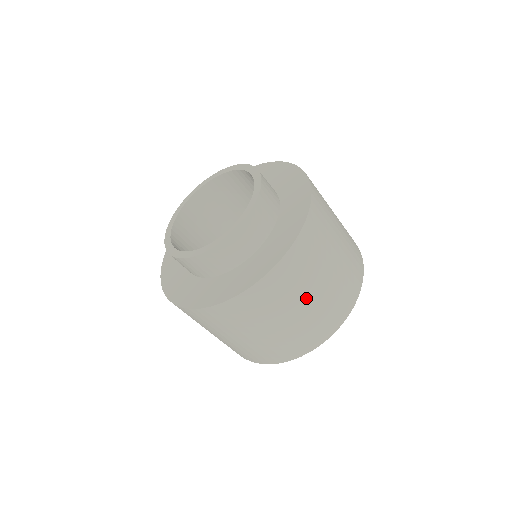
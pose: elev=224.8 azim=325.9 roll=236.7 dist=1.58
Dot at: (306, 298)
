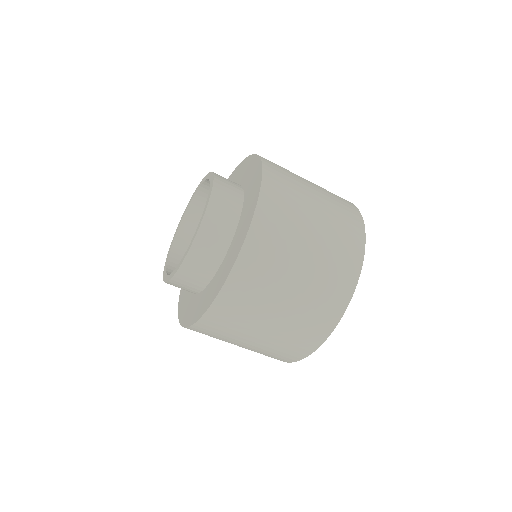
Dot at: (300, 260)
